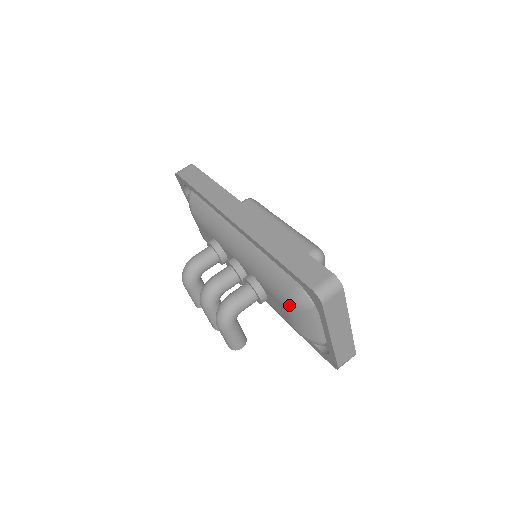
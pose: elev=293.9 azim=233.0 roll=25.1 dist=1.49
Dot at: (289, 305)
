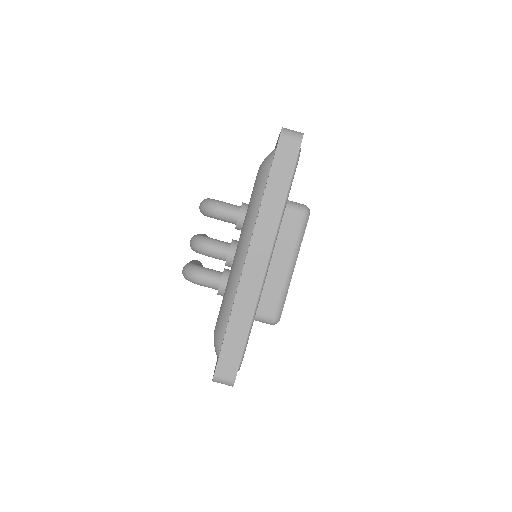
Dot at: (214, 337)
